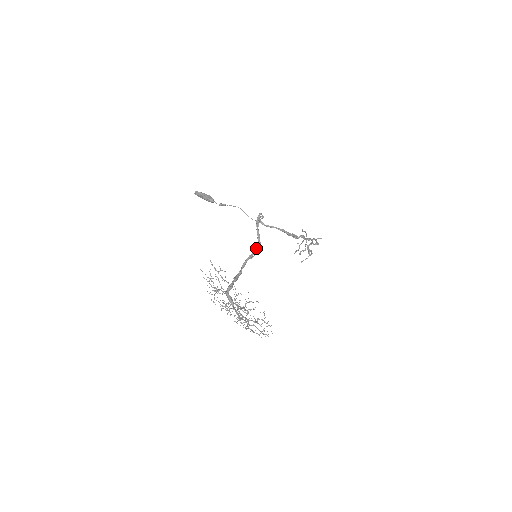
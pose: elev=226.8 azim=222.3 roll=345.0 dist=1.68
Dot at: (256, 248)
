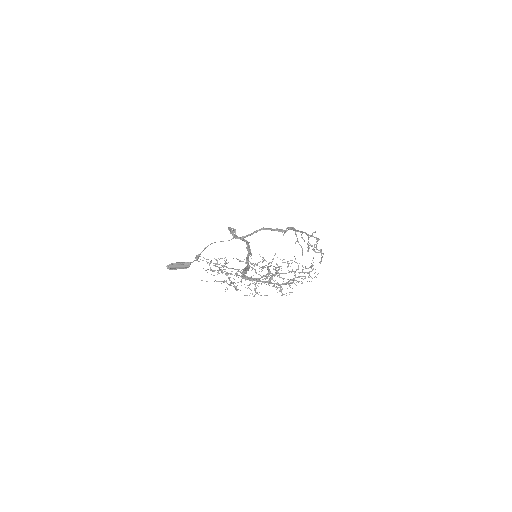
Dot at: (247, 246)
